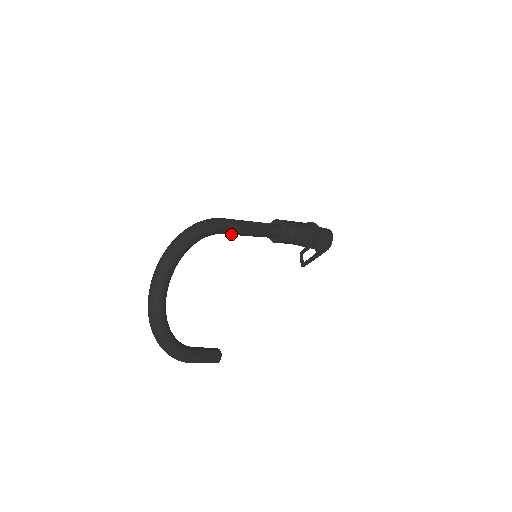
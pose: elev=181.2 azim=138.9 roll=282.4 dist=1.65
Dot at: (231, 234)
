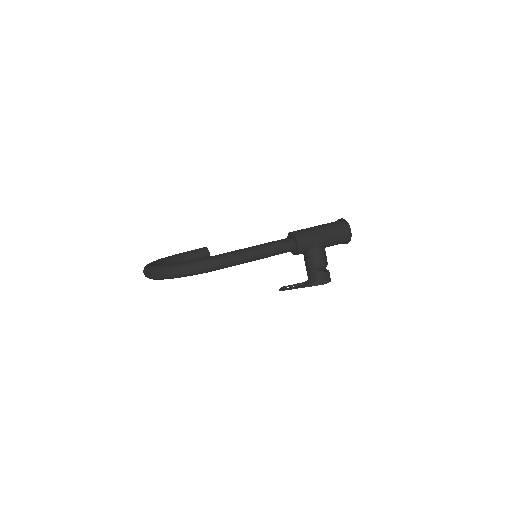
Dot at: occluded
